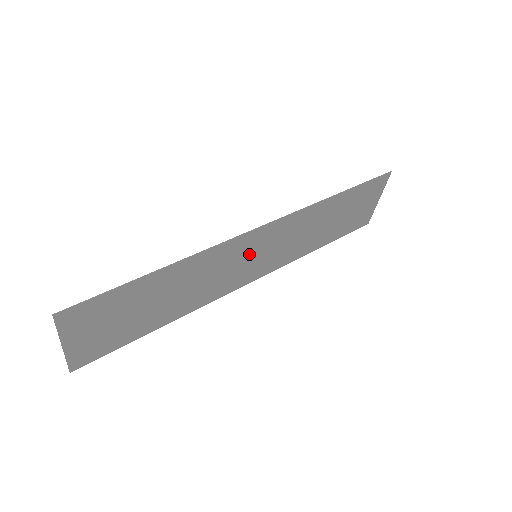
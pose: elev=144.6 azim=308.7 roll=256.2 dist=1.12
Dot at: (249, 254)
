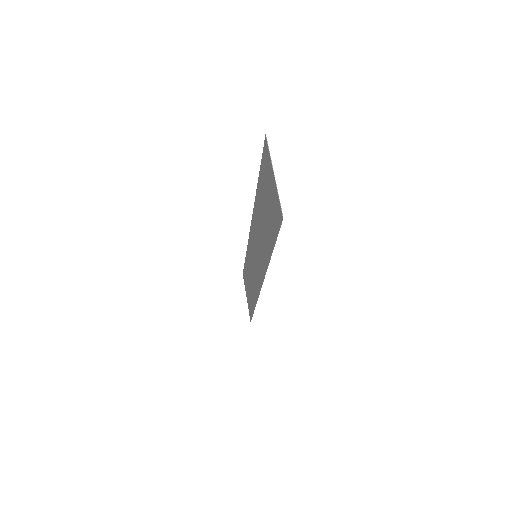
Dot at: (255, 247)
